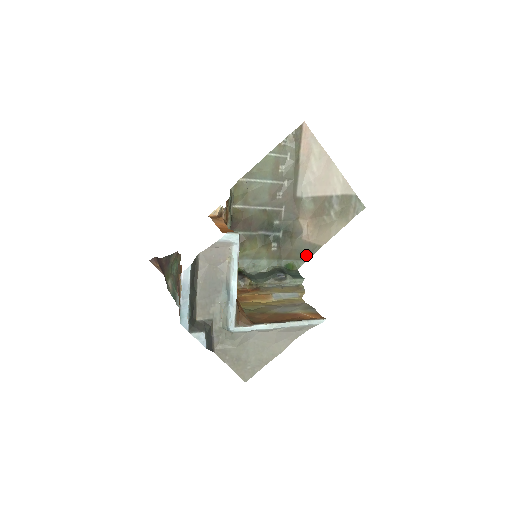
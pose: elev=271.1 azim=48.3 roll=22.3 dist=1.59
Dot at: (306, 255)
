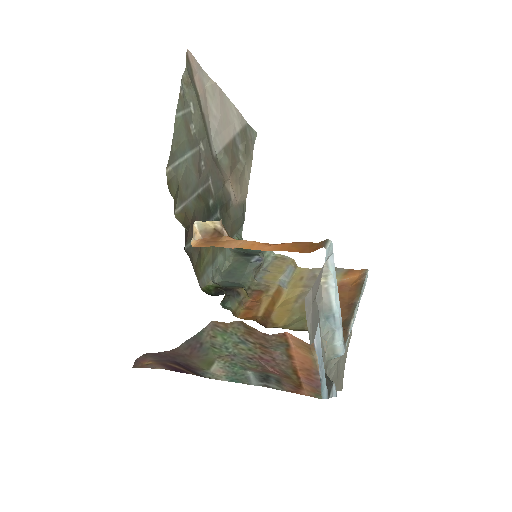
Dot at: (241, 220)
